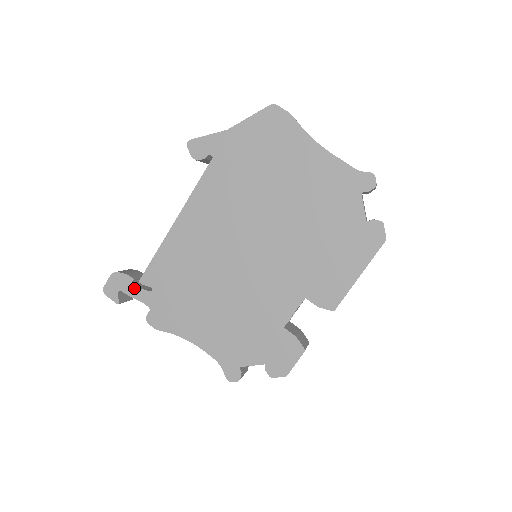
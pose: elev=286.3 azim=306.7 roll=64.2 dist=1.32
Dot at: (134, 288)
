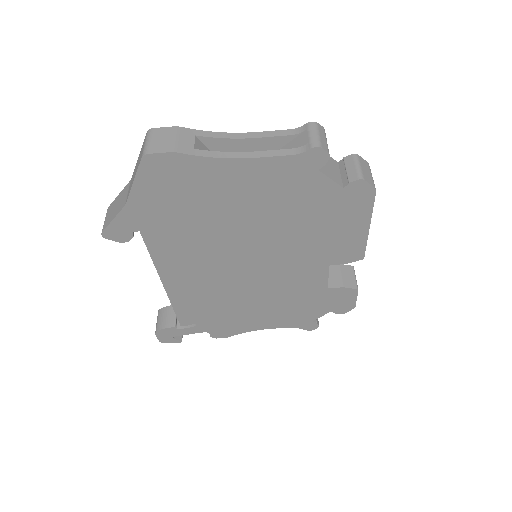
Dot at: (182, 331)
